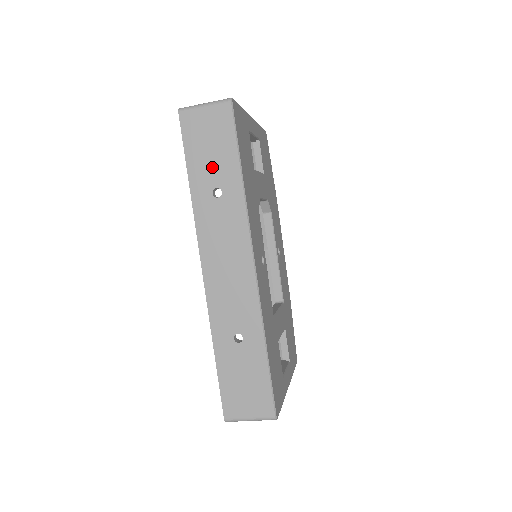
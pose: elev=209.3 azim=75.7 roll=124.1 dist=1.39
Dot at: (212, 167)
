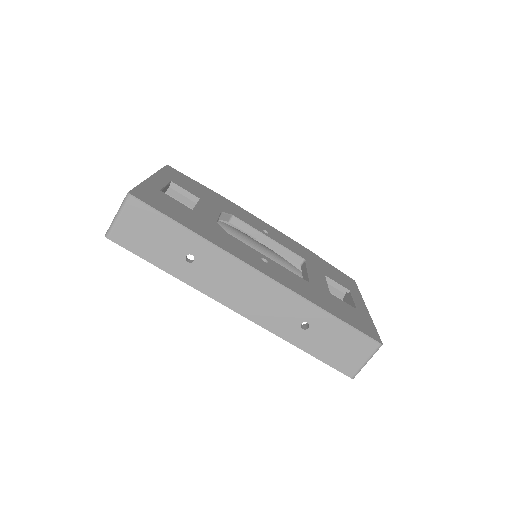
Dot at: (168, 247)
